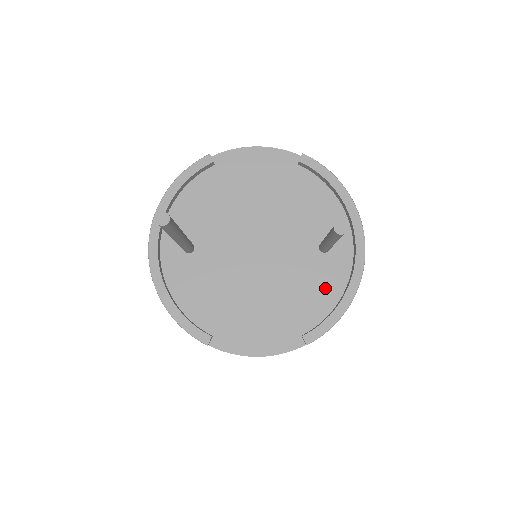
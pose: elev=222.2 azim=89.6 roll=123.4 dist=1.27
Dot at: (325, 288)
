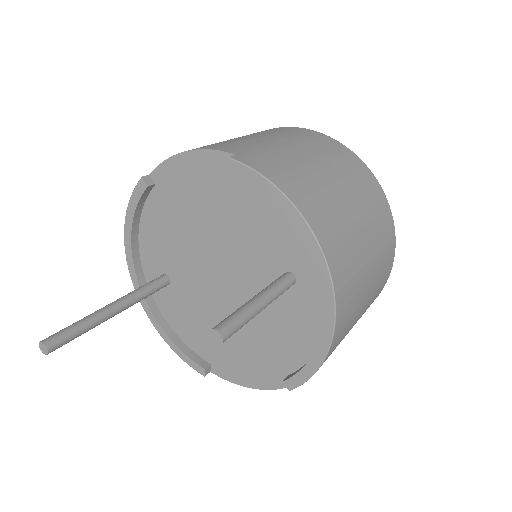
Dot at: (301, 327)
